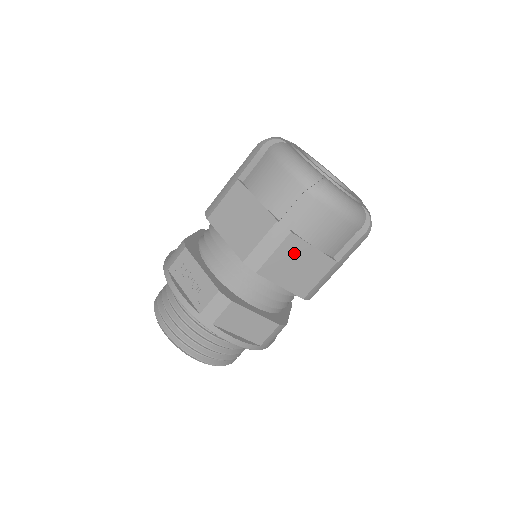
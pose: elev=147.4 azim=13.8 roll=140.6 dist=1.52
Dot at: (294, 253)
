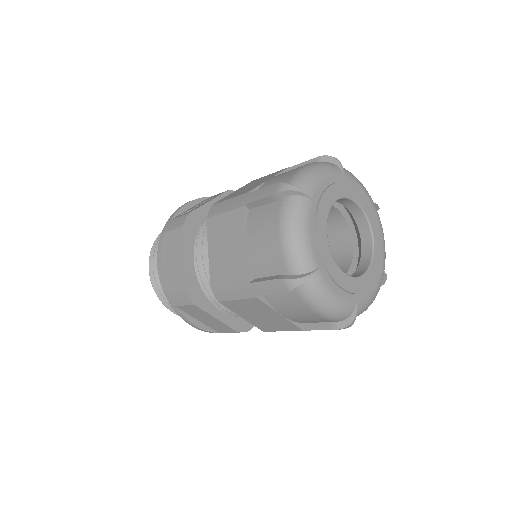
Dot at: (233, 230)
